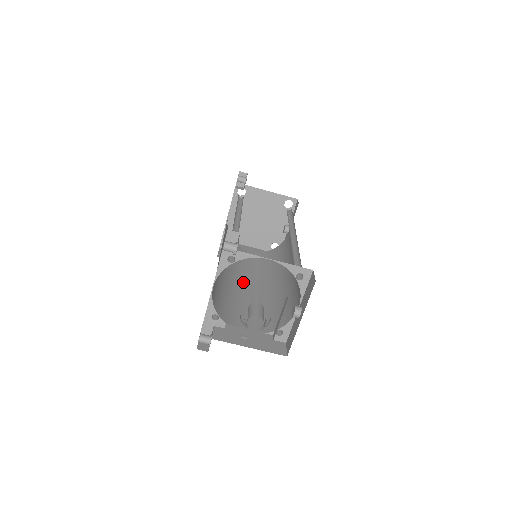
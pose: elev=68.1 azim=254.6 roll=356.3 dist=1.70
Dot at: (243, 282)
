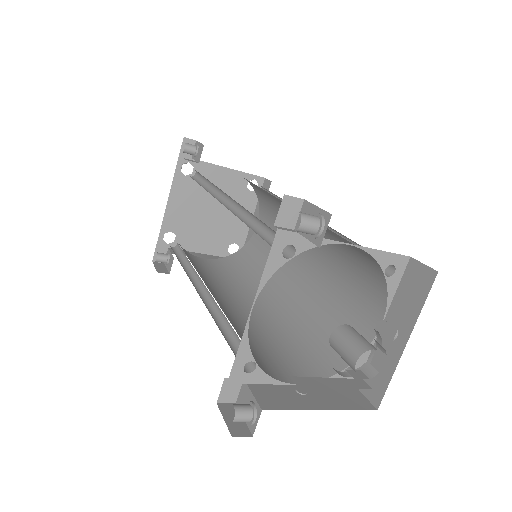
Dot at: (230, 302)
